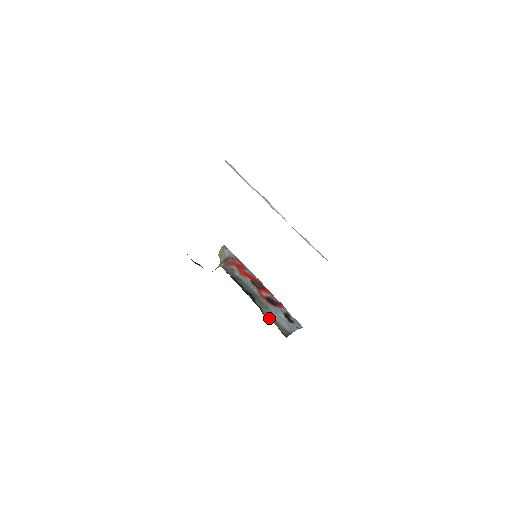
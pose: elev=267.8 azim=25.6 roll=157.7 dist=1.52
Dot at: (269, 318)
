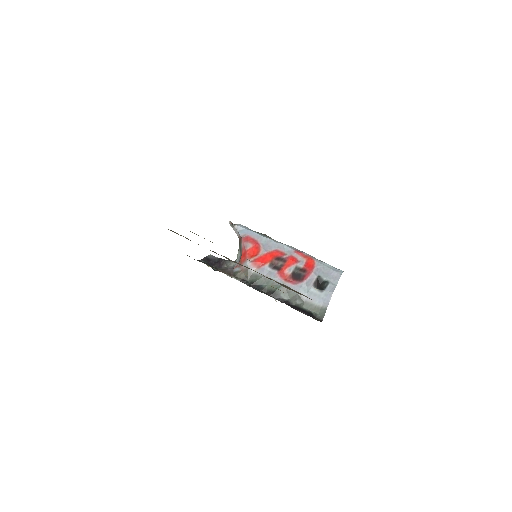
Dot at: (301, 304)
